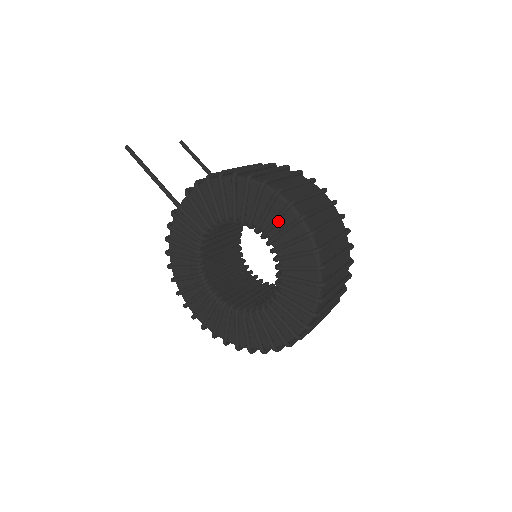
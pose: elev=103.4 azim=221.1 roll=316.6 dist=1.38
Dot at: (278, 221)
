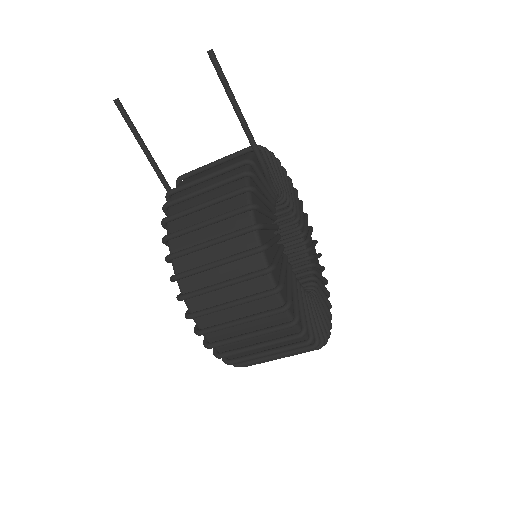
Dot at: occluded
